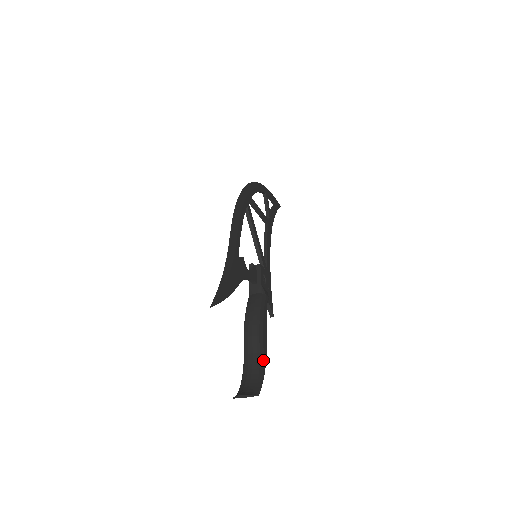
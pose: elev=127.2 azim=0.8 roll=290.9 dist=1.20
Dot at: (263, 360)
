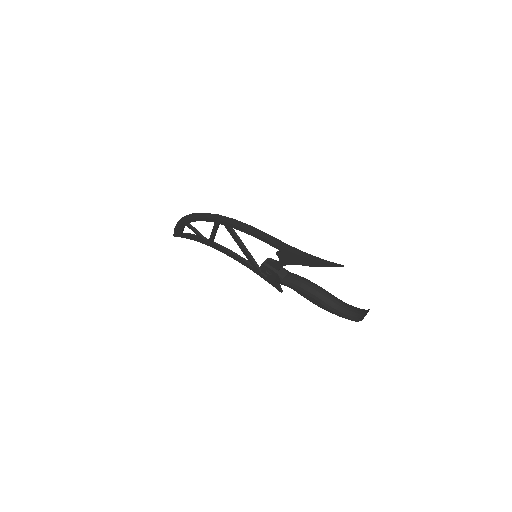
Dot at: (339, 299)
